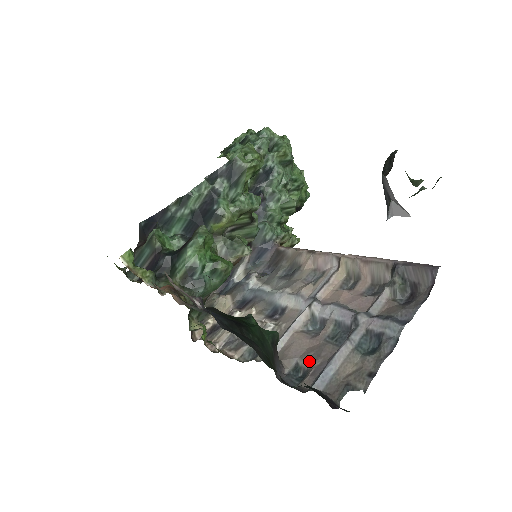
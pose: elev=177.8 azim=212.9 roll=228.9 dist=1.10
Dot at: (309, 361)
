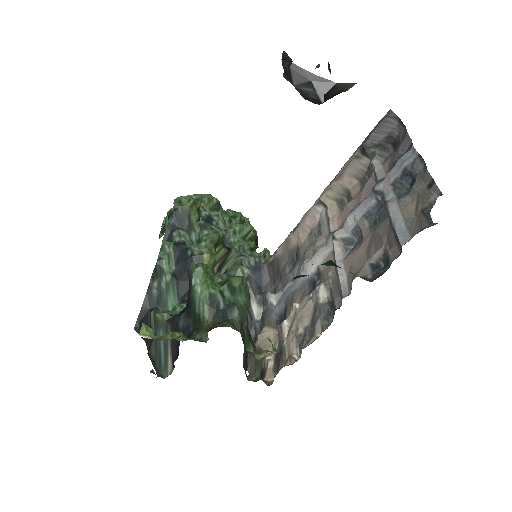
Dot at: (377, 249)
